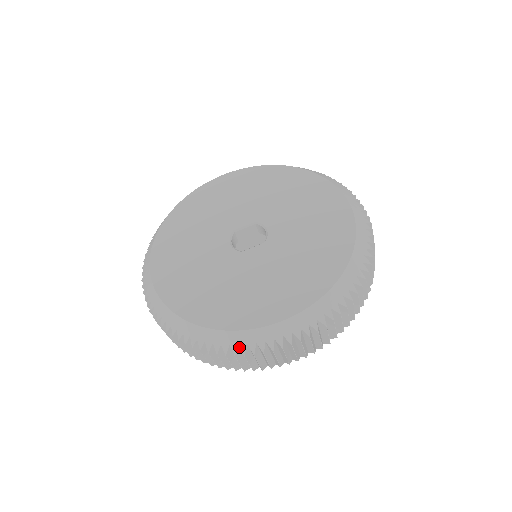
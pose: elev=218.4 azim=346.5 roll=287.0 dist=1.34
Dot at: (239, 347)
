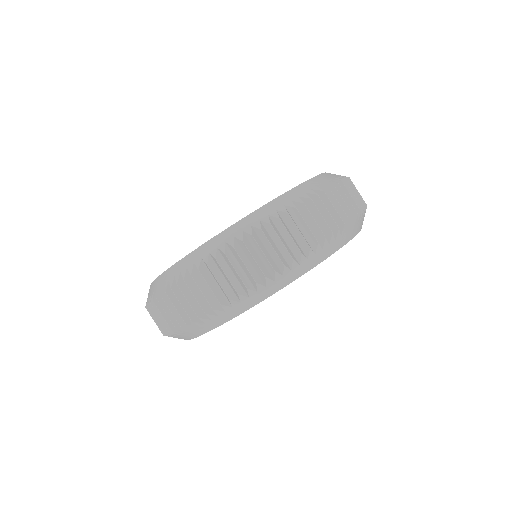
Dot at: (307, 197)
